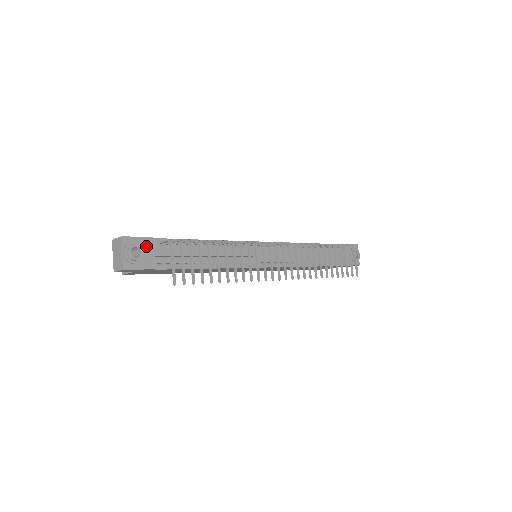
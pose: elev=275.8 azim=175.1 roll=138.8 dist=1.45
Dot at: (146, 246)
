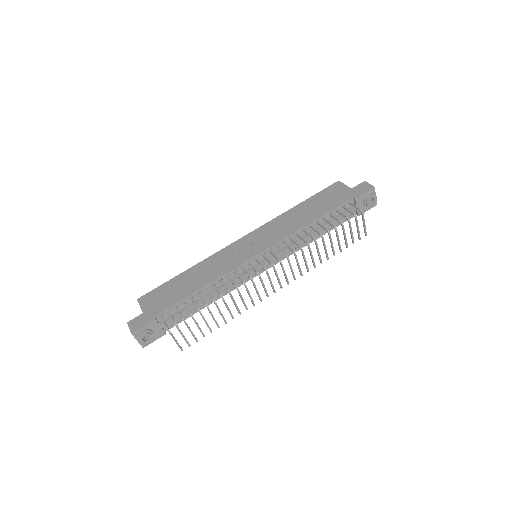
Dot at: (152, 327)
